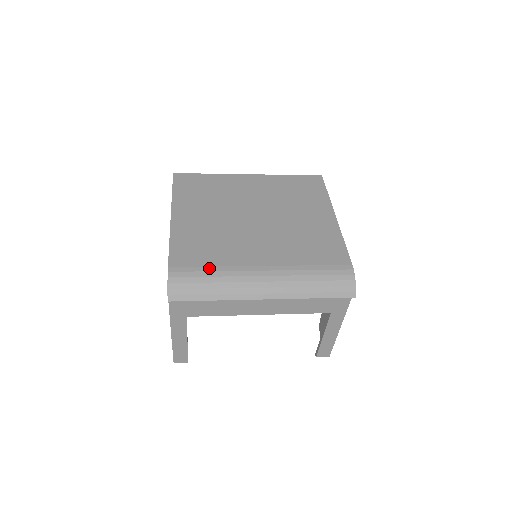
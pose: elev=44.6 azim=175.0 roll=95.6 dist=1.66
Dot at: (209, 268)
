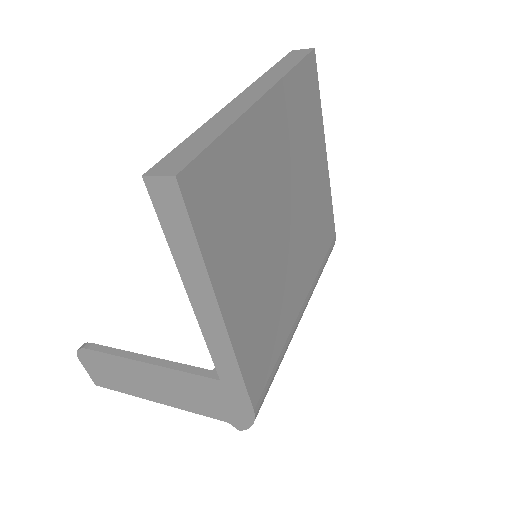
Dot at: (278, 362)
